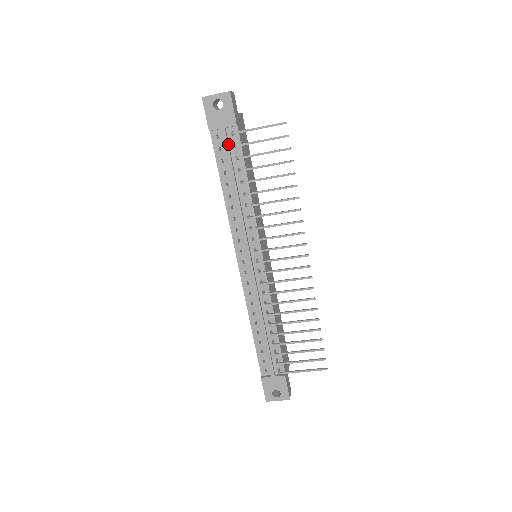
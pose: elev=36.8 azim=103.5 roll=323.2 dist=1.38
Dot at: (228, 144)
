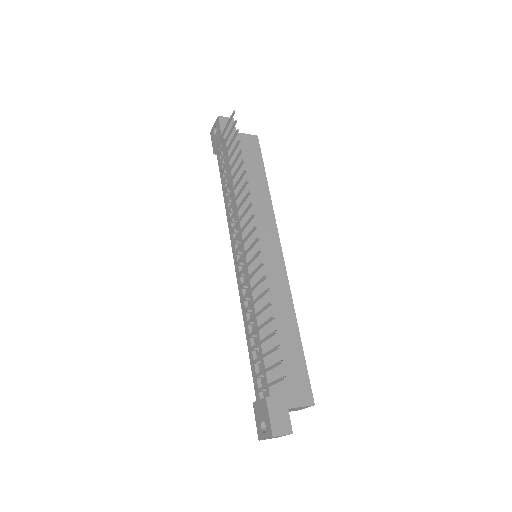
Dot at: (221, 157)
